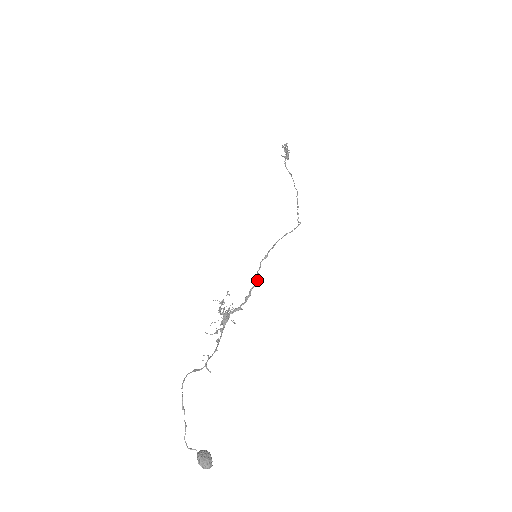
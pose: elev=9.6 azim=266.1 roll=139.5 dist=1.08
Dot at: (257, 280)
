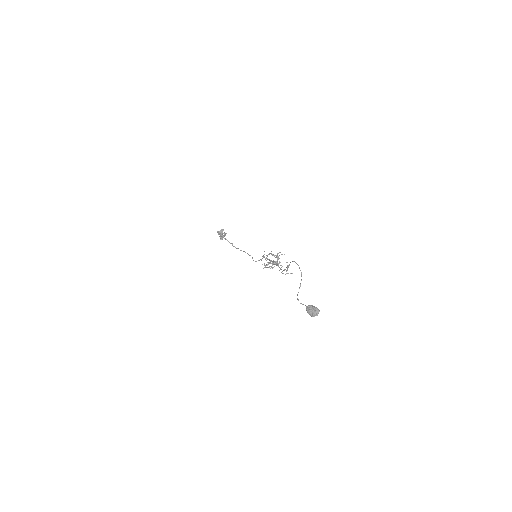
Dot at: occluded
